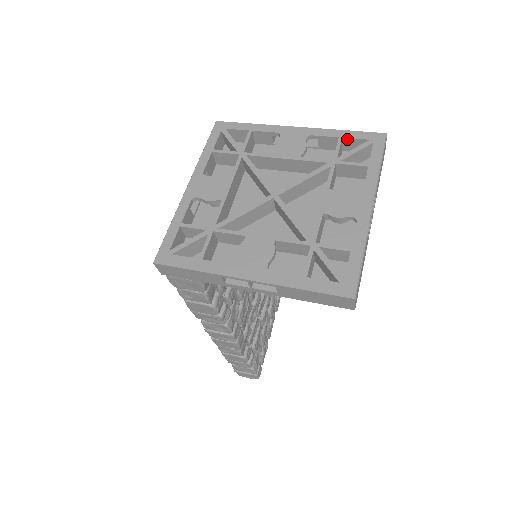
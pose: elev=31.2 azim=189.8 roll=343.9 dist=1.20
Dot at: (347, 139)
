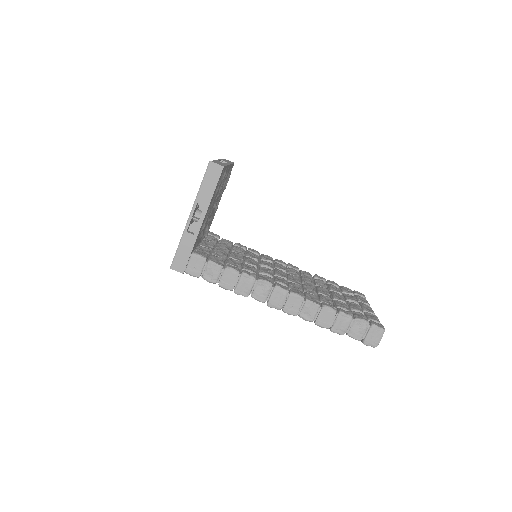
Dot at: occluded
